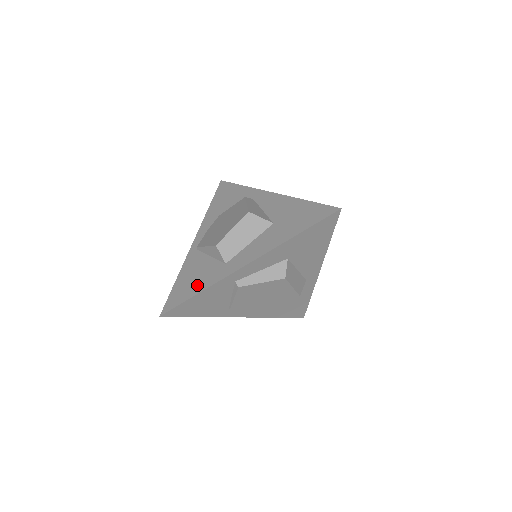
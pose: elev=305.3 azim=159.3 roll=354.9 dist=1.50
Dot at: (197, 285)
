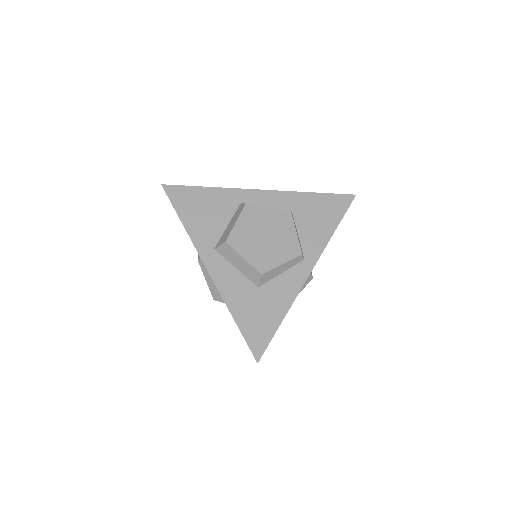
Dot at: occluded
